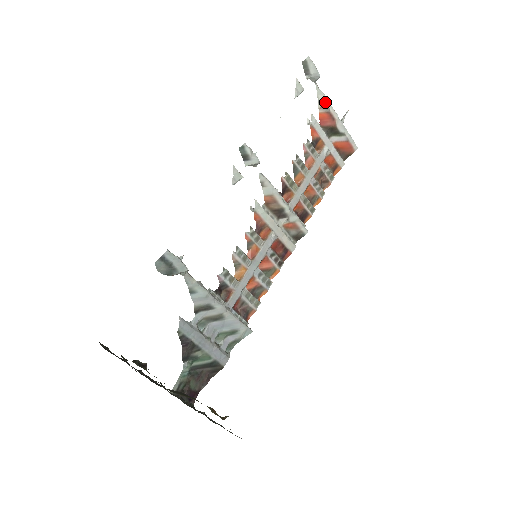
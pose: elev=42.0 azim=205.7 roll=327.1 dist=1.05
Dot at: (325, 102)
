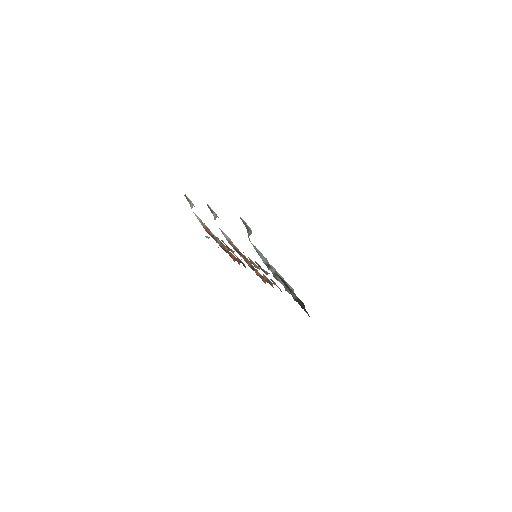
Dot at: (201, 221)
